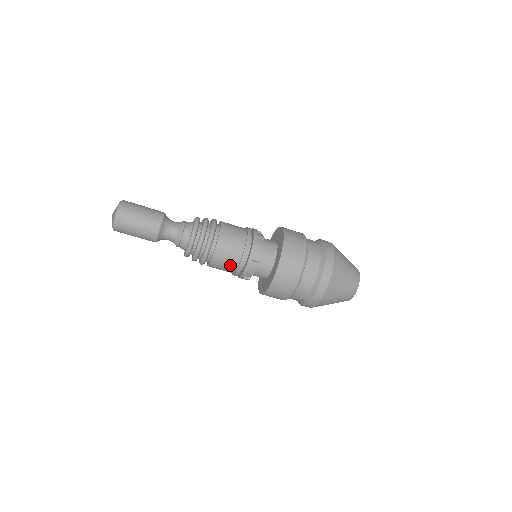
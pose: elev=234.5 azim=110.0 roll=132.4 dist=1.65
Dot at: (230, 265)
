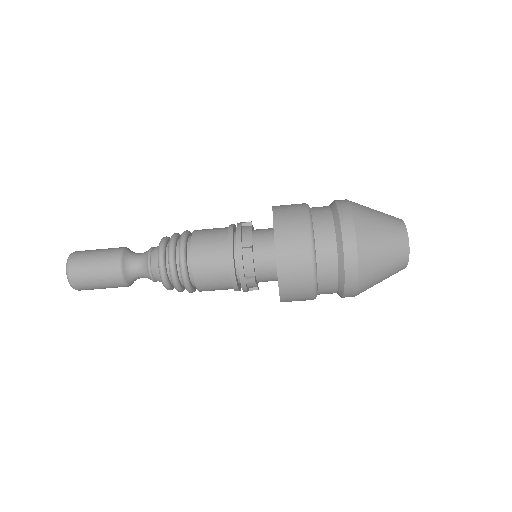
Dot at: (218, 263)
